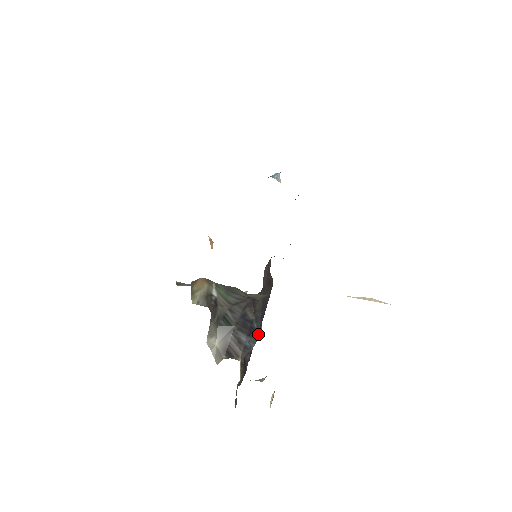
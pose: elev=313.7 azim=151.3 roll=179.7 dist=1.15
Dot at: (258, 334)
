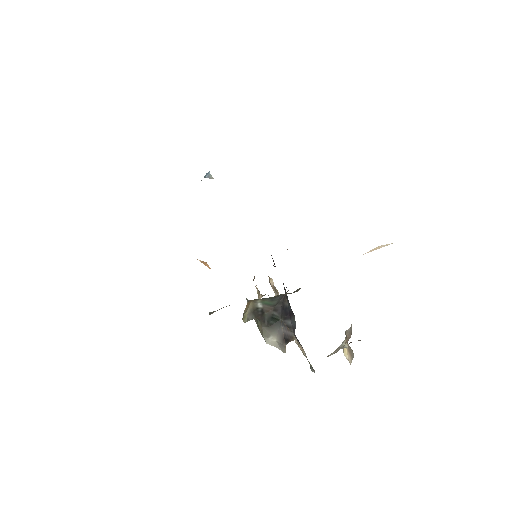
Dot at: occluded
